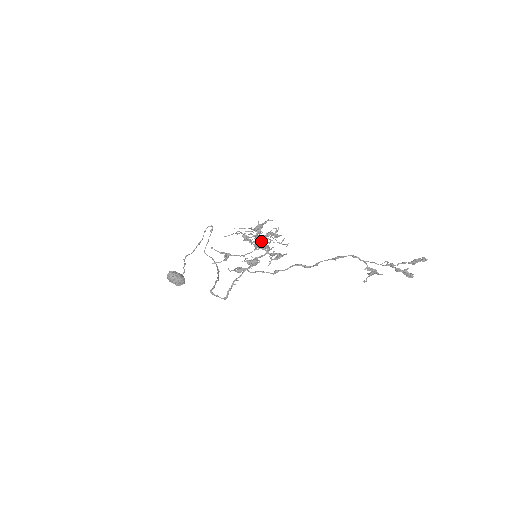
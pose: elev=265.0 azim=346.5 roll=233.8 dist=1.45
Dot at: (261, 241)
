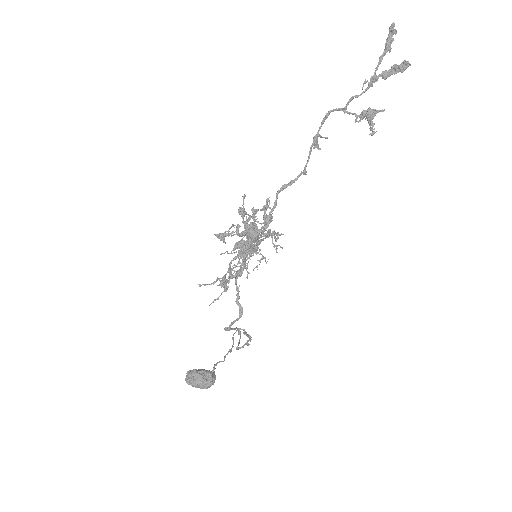
Dot at: occluded
